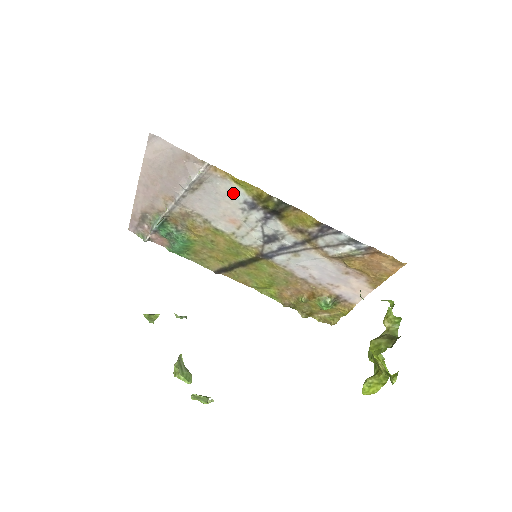
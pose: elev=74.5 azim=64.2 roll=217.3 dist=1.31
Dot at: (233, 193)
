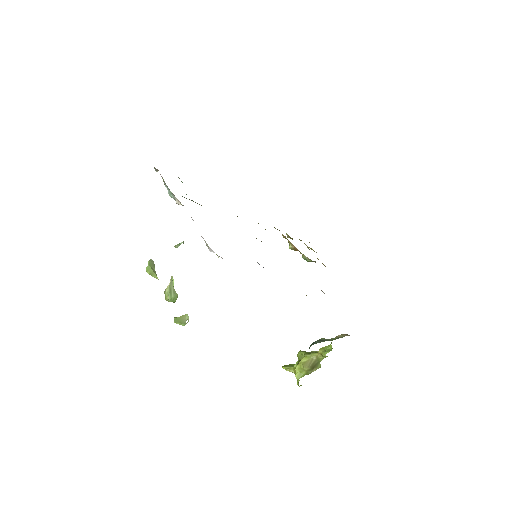
Dot at: occluded
